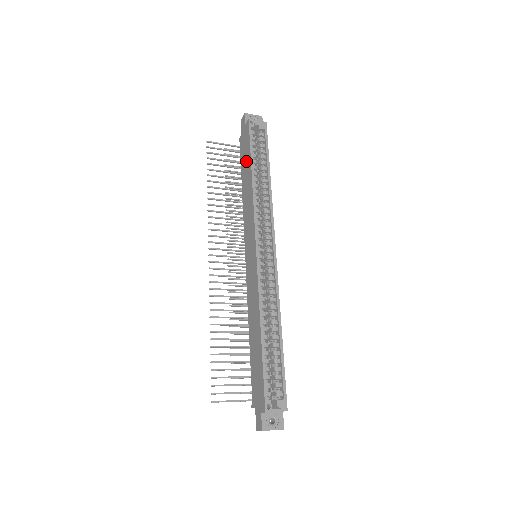
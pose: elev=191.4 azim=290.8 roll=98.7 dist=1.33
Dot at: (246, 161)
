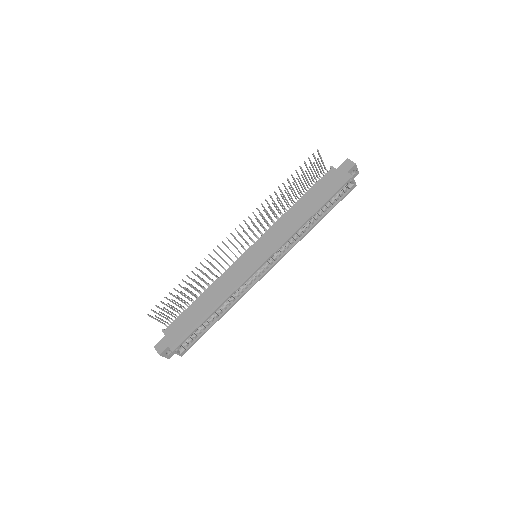
Dot at: (319, 196)
